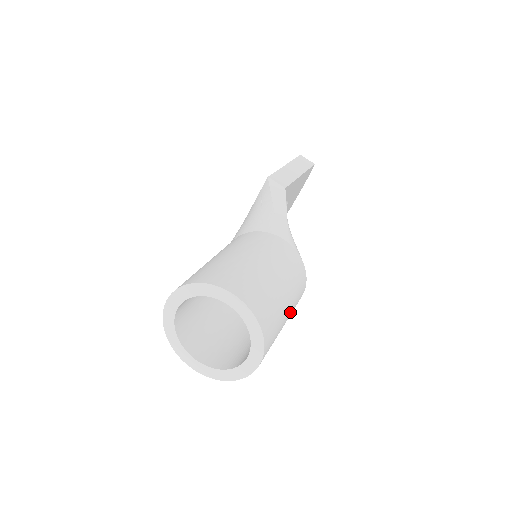
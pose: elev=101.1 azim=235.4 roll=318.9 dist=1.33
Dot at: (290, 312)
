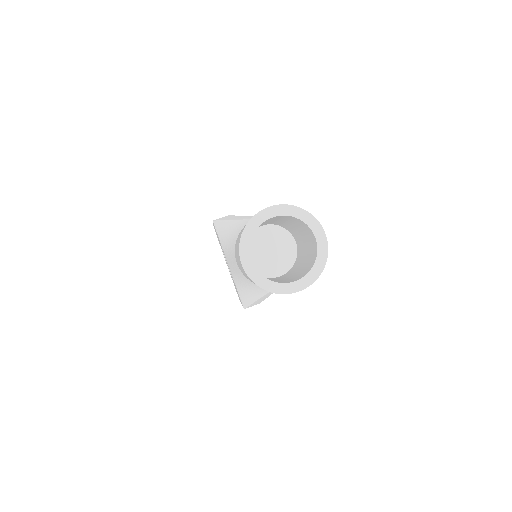
Dot at: occluded
